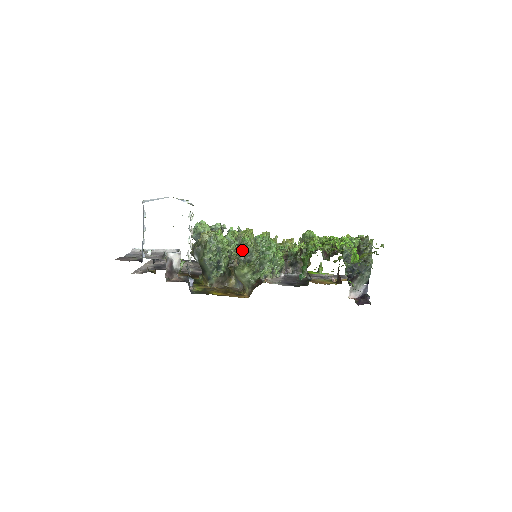
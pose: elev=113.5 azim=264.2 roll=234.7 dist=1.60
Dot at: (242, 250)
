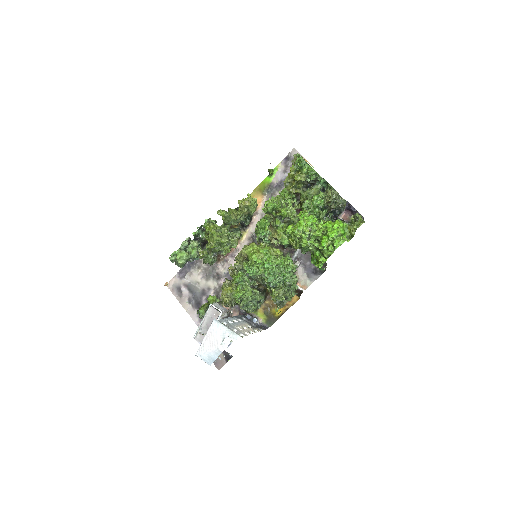
Dot at: (278, 302)
